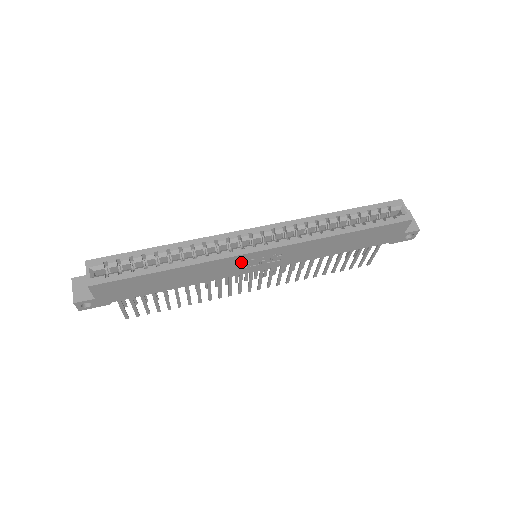
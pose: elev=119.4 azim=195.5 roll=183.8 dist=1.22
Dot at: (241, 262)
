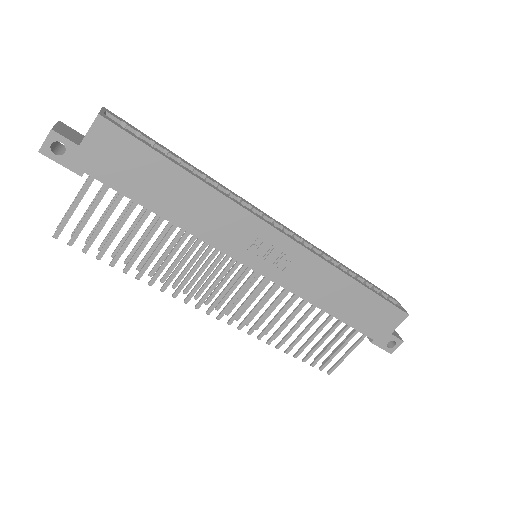
Dot at: (252, 236)
